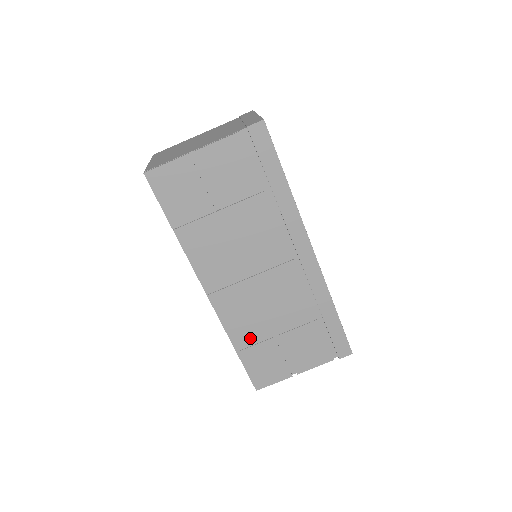
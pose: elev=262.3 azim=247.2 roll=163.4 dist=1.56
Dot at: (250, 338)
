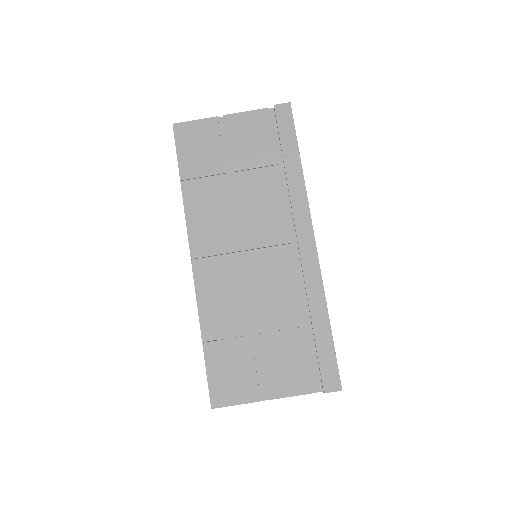
Dot at: (223, 328)
